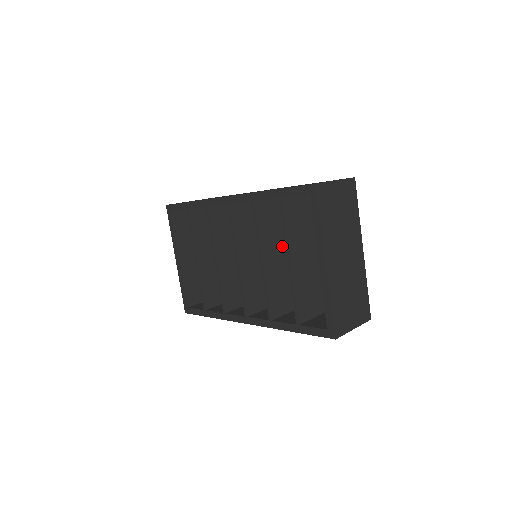
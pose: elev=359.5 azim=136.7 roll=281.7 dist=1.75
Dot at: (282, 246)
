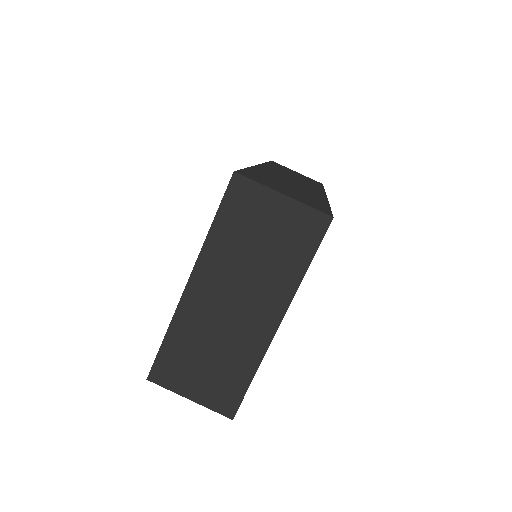
Dot at: occluded
